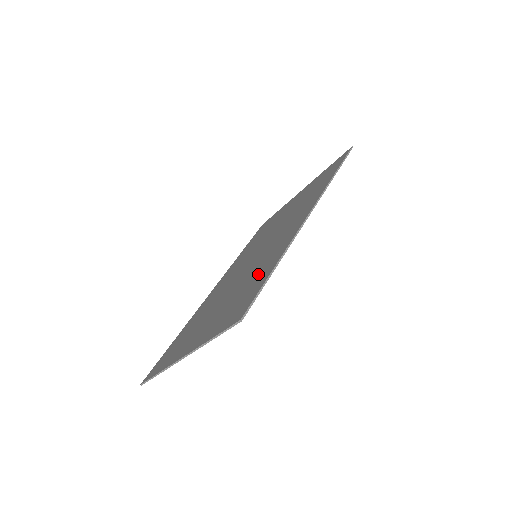
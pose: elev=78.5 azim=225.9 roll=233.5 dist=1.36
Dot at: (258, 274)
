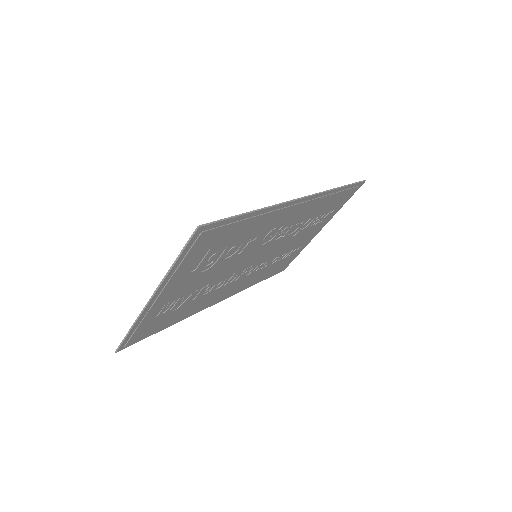
Dot at: (239, 233)
